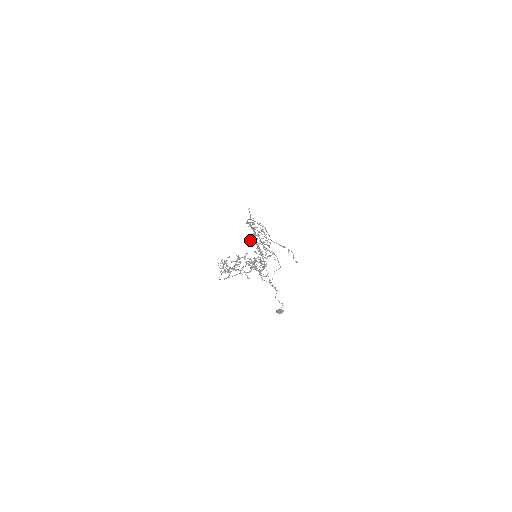
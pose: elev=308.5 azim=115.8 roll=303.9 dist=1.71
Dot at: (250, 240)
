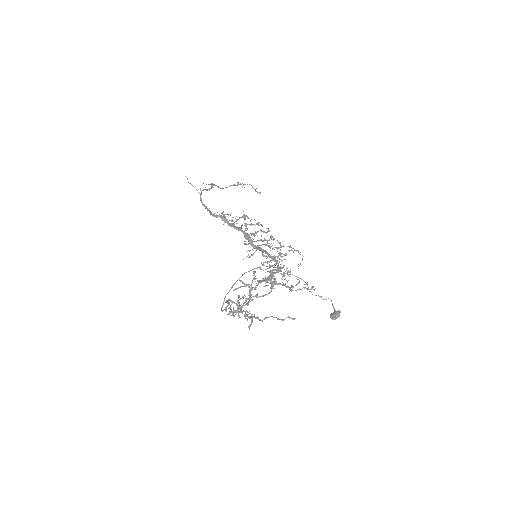
Dot at: occluded
